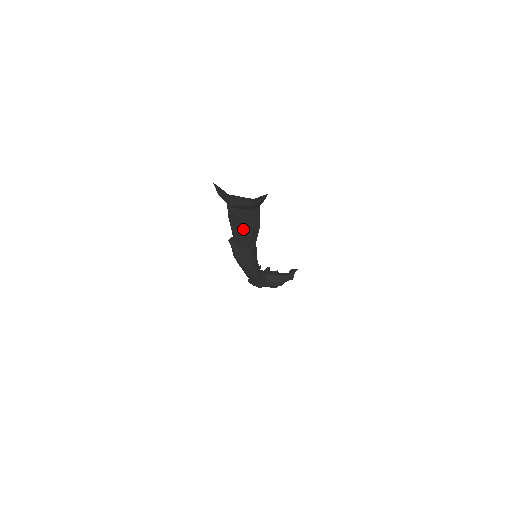
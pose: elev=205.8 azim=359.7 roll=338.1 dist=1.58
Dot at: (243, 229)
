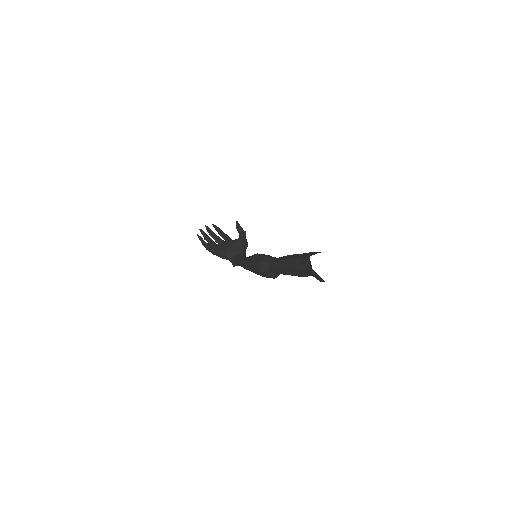
Dot at: occluded
